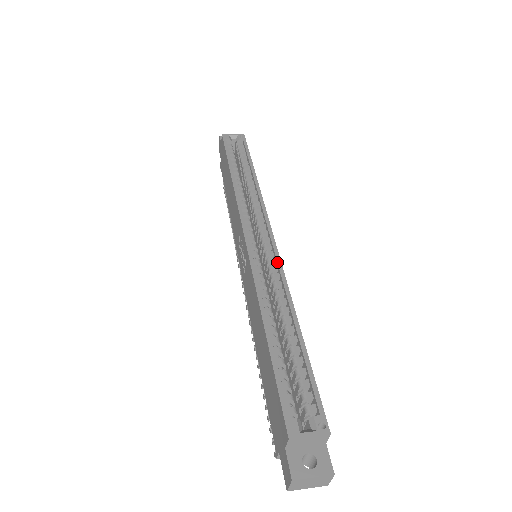
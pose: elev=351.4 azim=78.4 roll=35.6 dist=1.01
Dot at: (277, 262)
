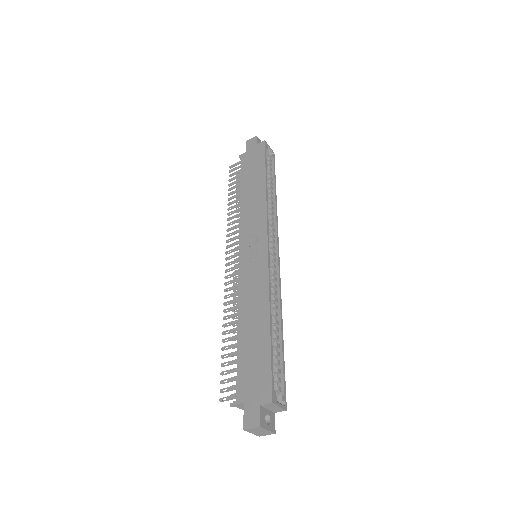
Dot at: (279, 277)
